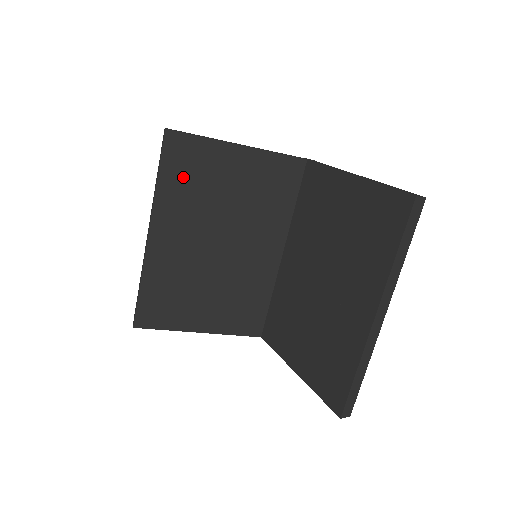
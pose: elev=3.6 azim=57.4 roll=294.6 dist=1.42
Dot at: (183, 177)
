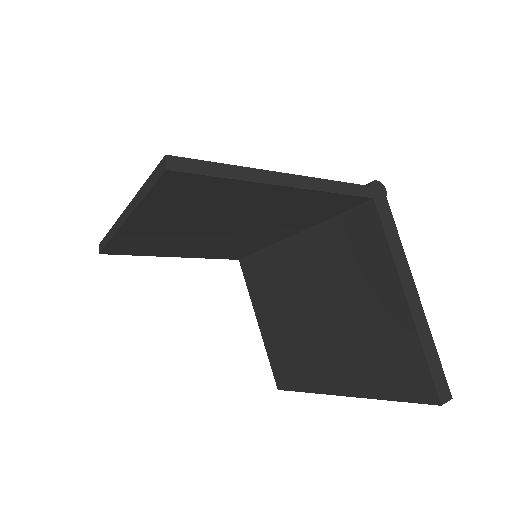
Dot at: (183, 199)
